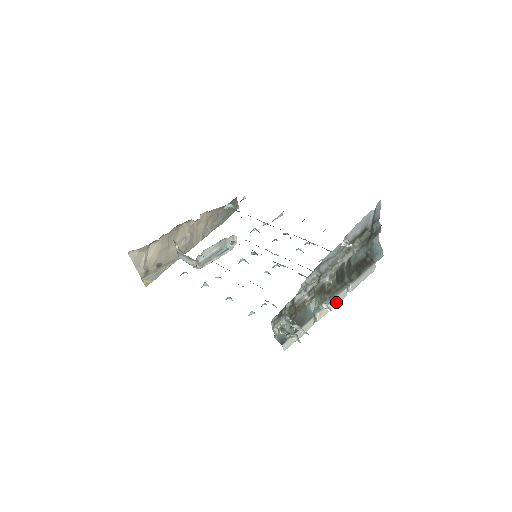
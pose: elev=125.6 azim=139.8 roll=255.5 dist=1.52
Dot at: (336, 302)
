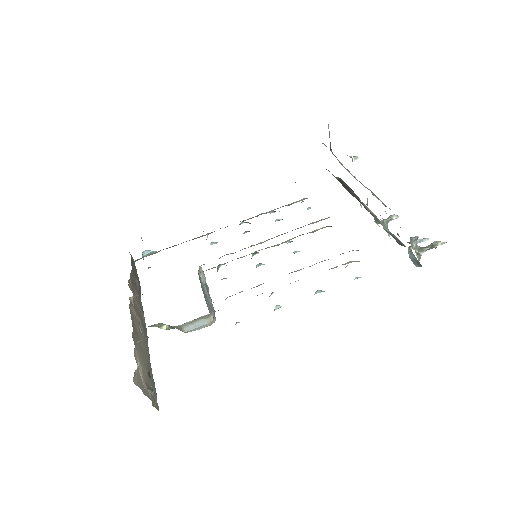
Dot at: occluded
